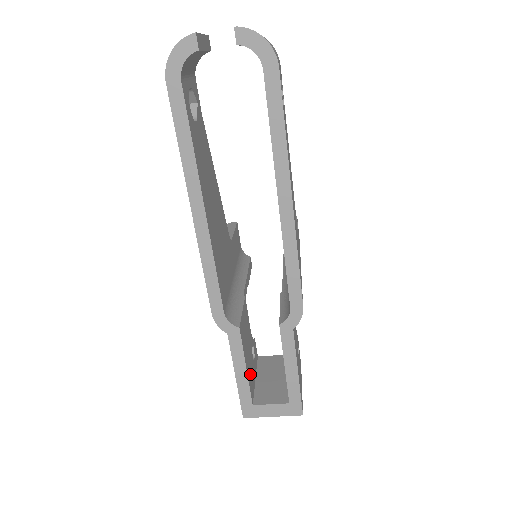
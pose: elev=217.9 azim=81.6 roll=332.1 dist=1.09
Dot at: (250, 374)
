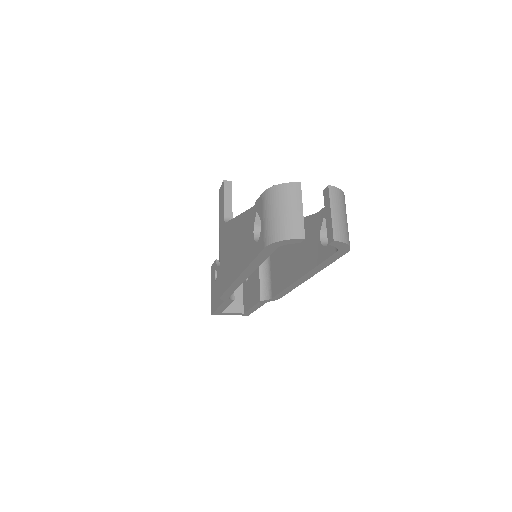
Dot at: occluded
